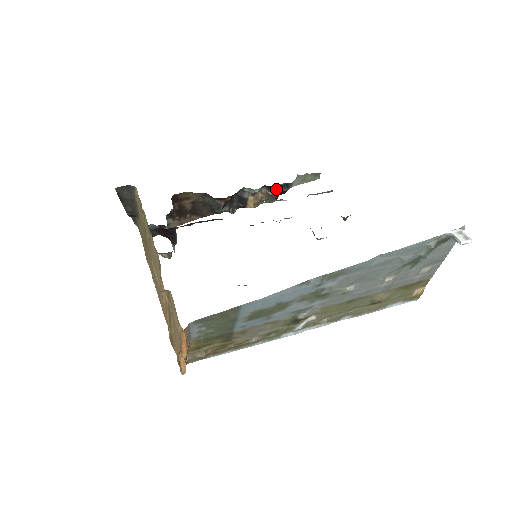
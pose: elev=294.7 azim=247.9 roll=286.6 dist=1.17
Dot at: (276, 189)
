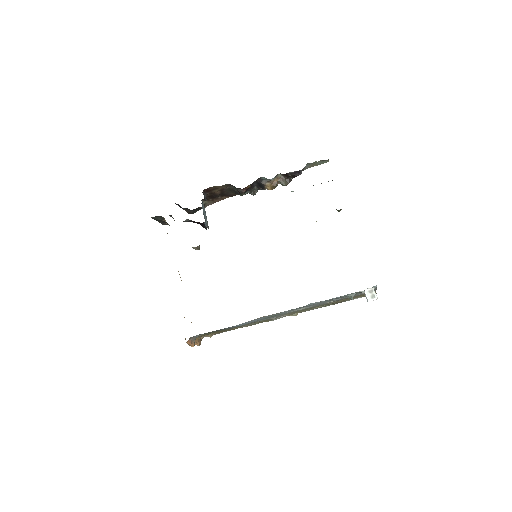
Dot at: (289, 175)
